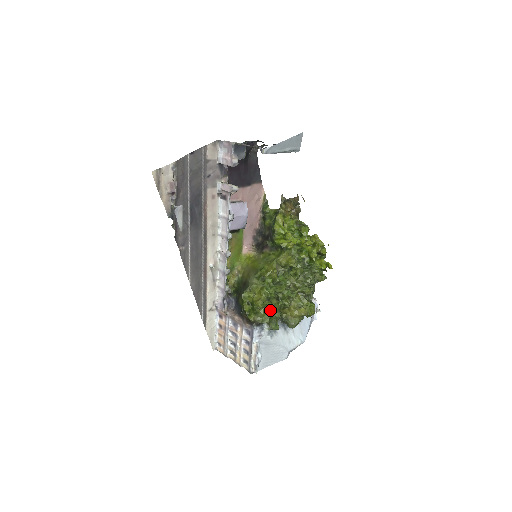
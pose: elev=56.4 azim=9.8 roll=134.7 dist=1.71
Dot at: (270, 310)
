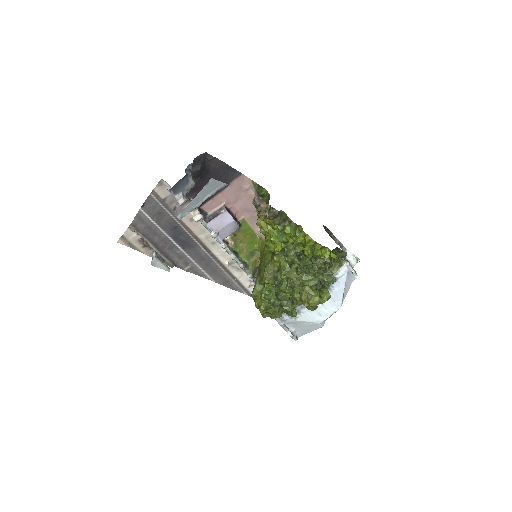
Dot at: occluded
